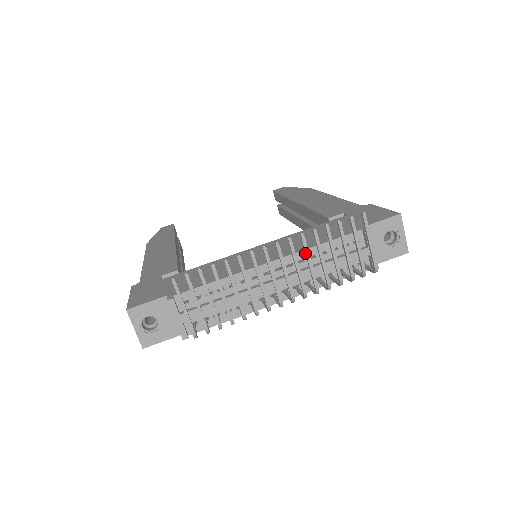
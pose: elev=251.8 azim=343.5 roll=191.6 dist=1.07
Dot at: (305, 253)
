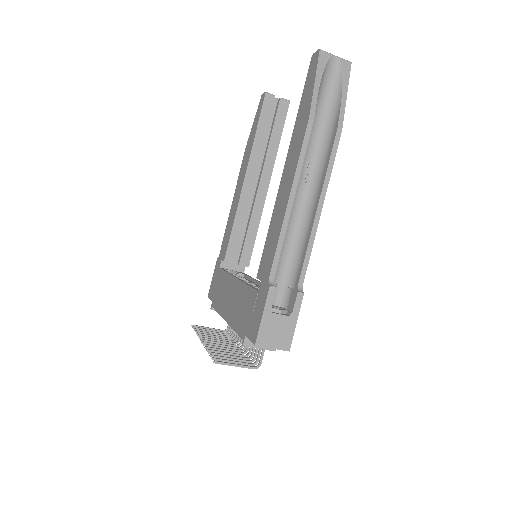
Dot at: (218, 349)
